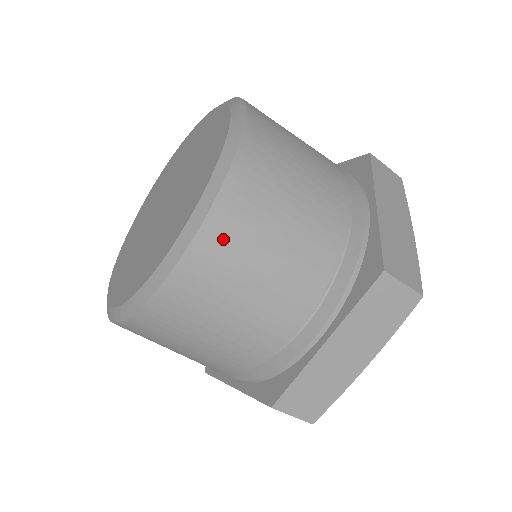
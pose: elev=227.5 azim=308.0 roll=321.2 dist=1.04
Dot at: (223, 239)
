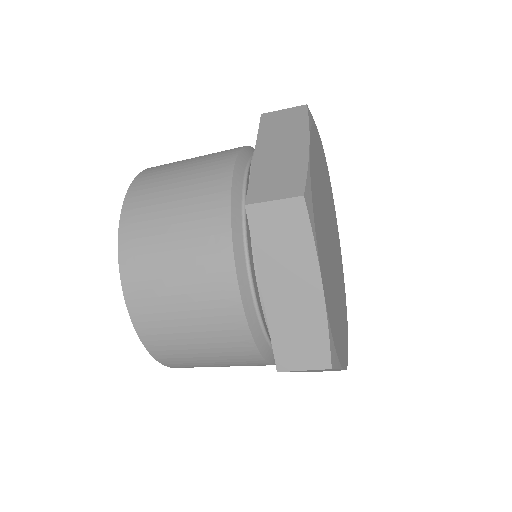
Dot at: (178, 364)
